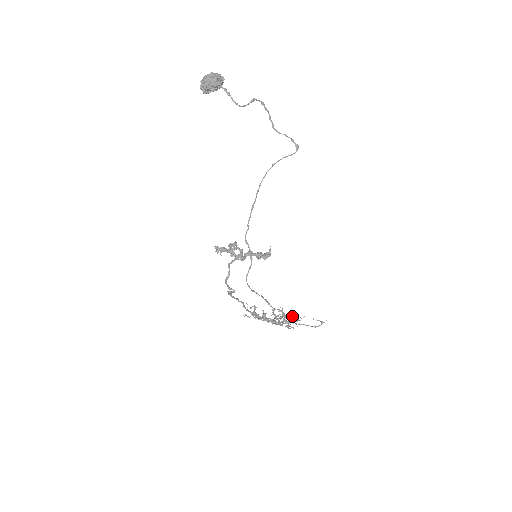
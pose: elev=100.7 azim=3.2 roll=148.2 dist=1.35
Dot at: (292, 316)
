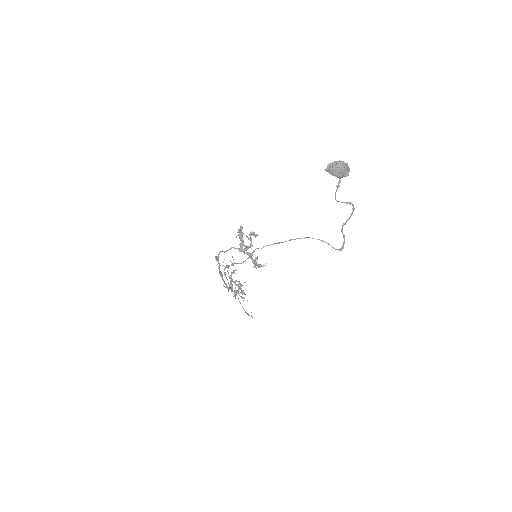
Dot at: (243, 293)
